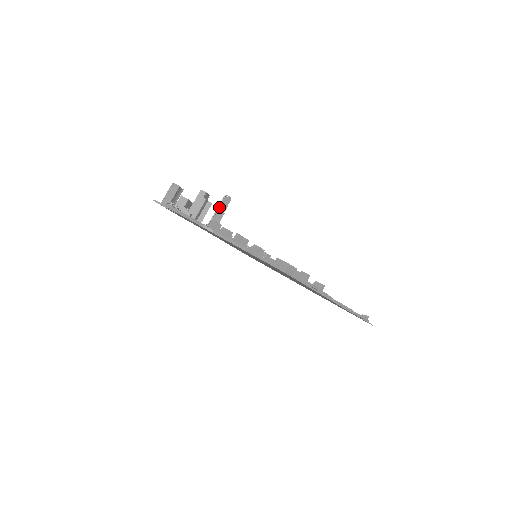
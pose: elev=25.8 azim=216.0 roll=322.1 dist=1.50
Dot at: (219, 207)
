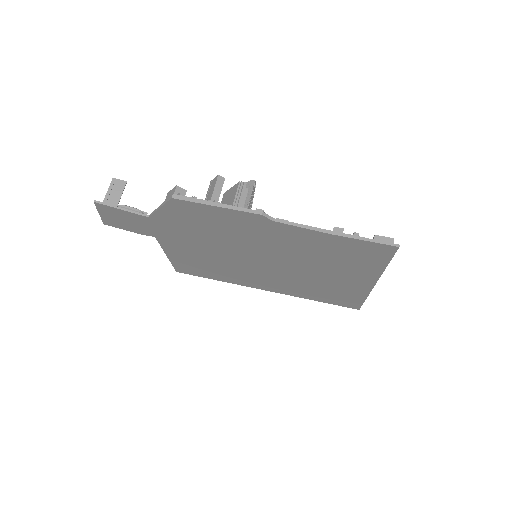
Dot at: (251, 194)
